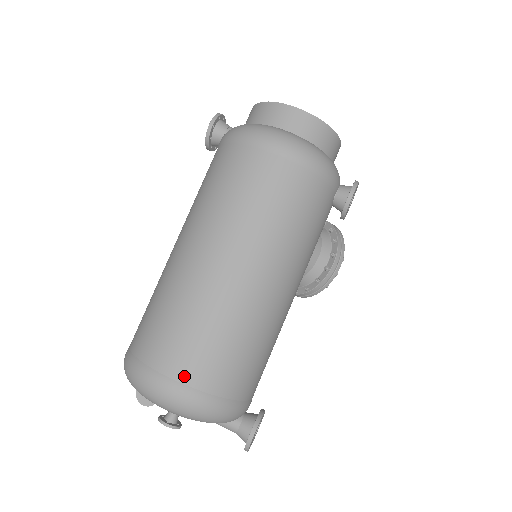
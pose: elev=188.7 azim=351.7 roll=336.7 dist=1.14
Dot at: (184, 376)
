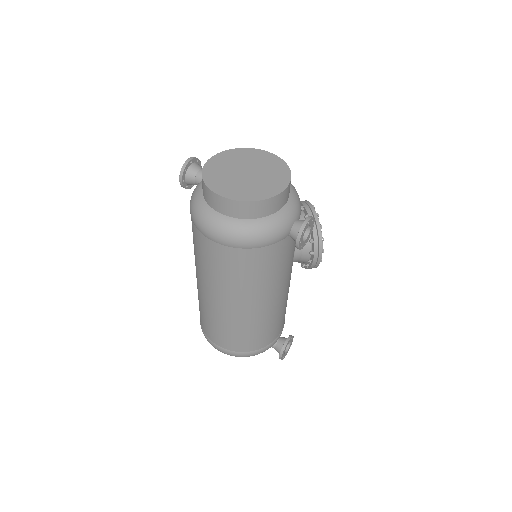
Dot at: (225, 347)
